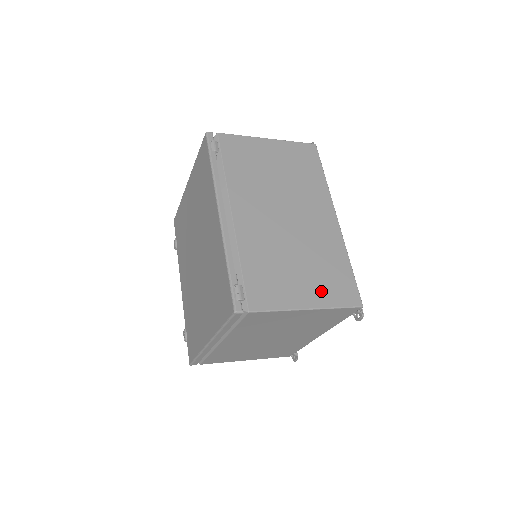
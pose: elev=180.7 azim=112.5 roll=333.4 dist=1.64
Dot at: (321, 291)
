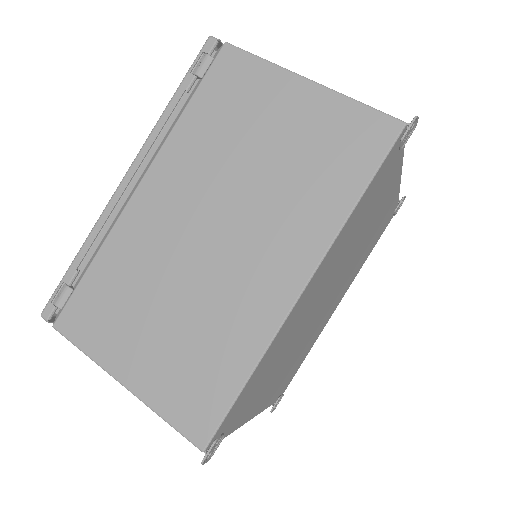
Dot at: (160, 376)
